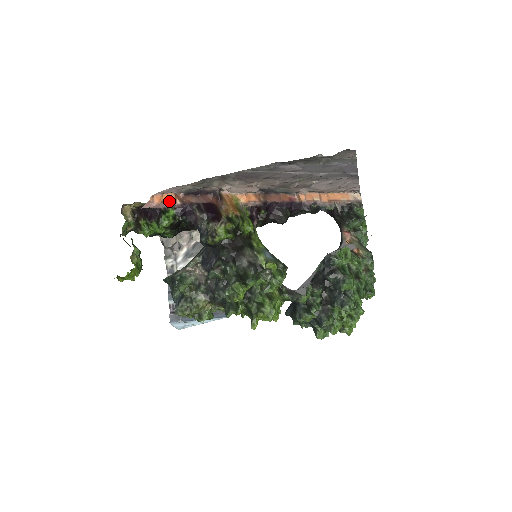
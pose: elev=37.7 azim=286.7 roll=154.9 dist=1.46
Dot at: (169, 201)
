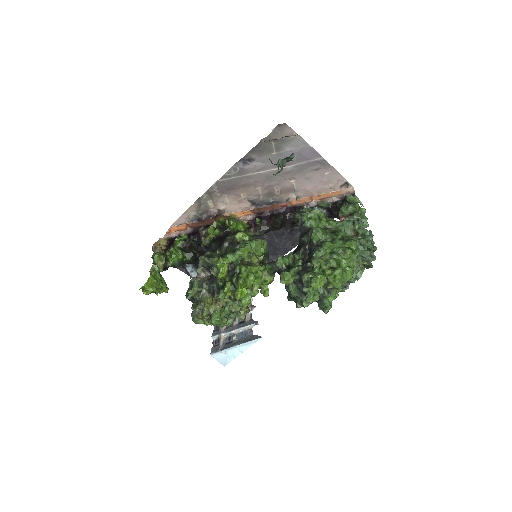
Dot at: (182, 229)
